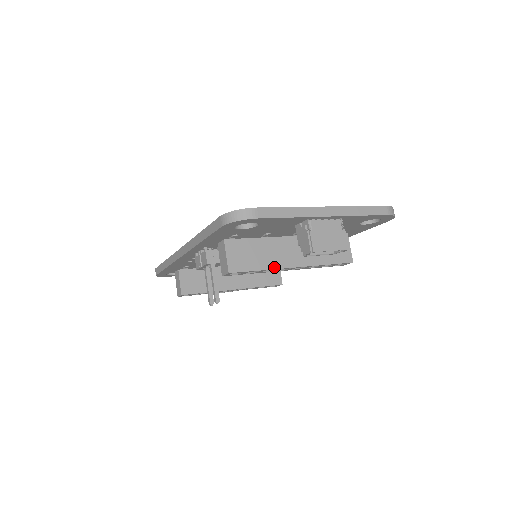
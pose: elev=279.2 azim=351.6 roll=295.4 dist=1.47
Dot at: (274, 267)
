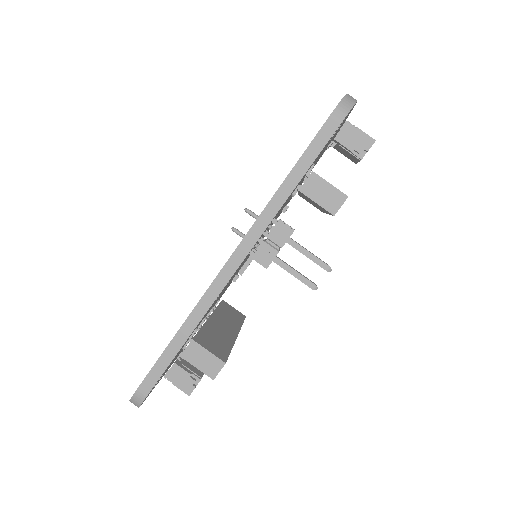
Dot at: occluded
